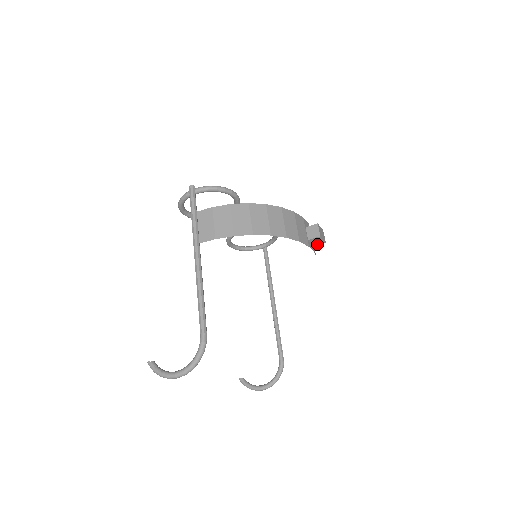
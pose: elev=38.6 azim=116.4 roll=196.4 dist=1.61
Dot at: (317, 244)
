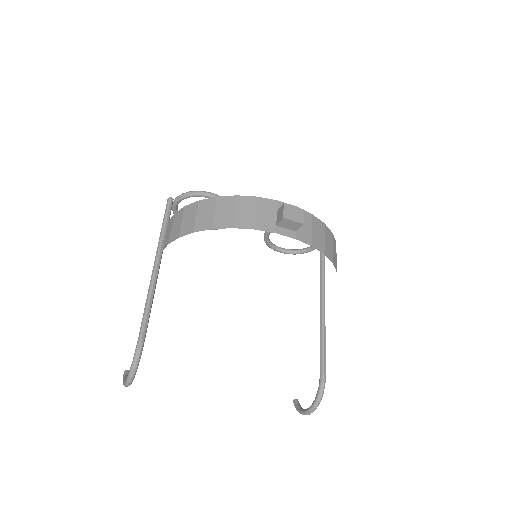
Dot at: (296, 228)
